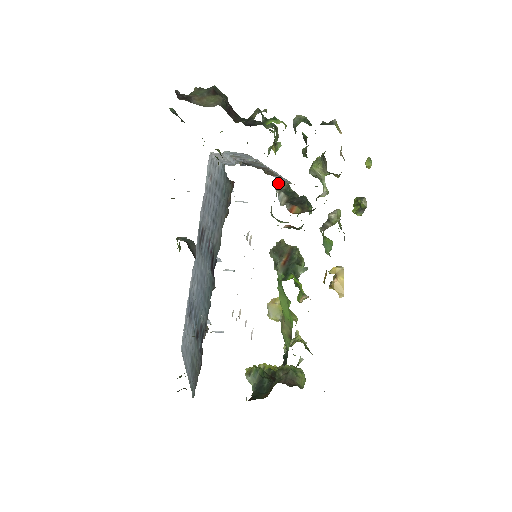
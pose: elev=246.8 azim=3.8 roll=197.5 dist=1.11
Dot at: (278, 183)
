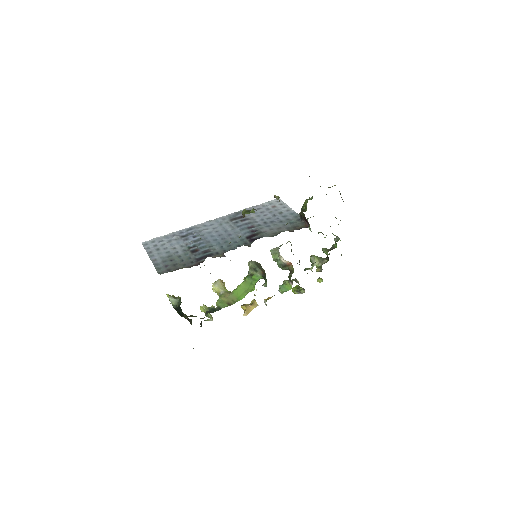
Dot at: (291, 244)
